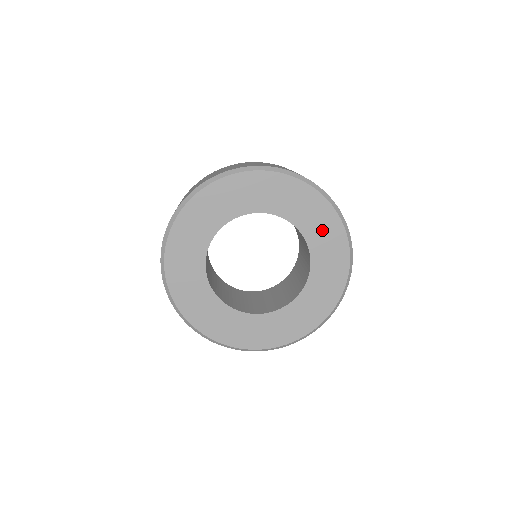
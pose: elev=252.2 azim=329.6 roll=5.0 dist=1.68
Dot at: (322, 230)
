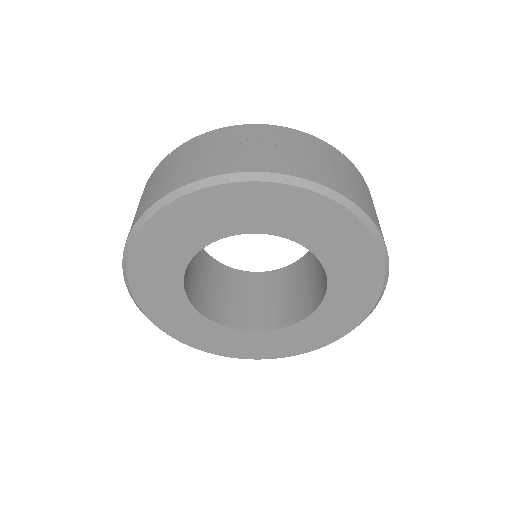
Dot at: (261, 210)
